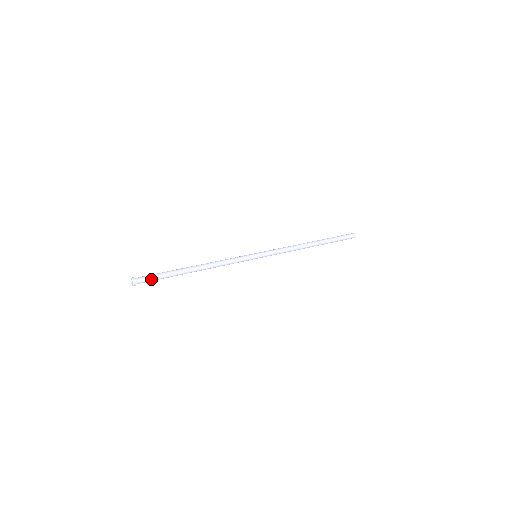
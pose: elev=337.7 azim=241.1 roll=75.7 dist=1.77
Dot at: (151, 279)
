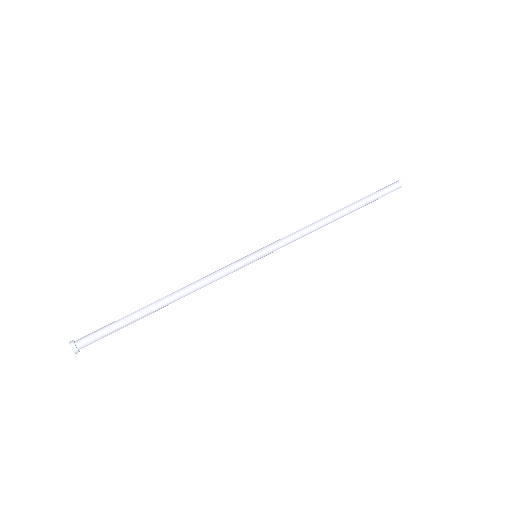
Dot at: (100, 335)
